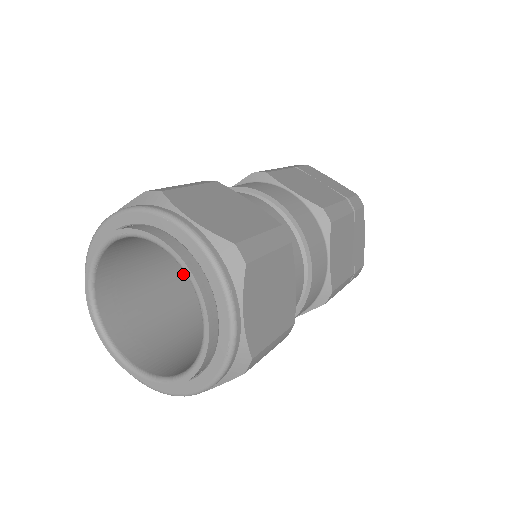
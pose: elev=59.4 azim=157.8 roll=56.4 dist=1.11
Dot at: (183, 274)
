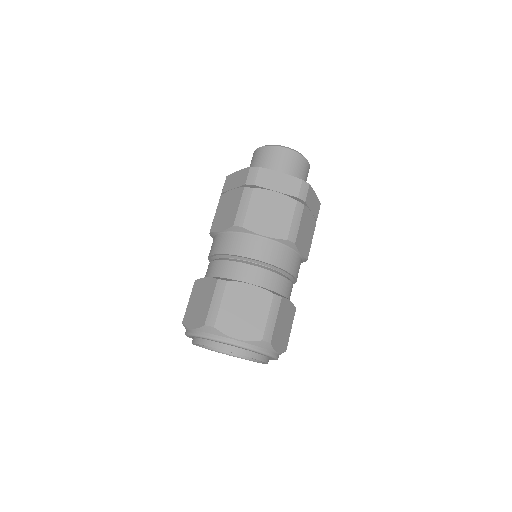
Dot at: occluded
